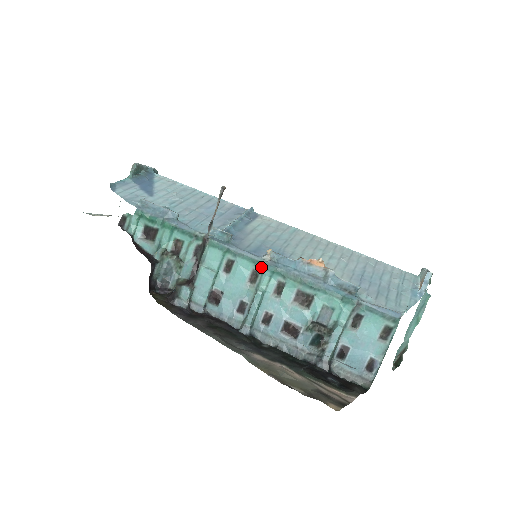
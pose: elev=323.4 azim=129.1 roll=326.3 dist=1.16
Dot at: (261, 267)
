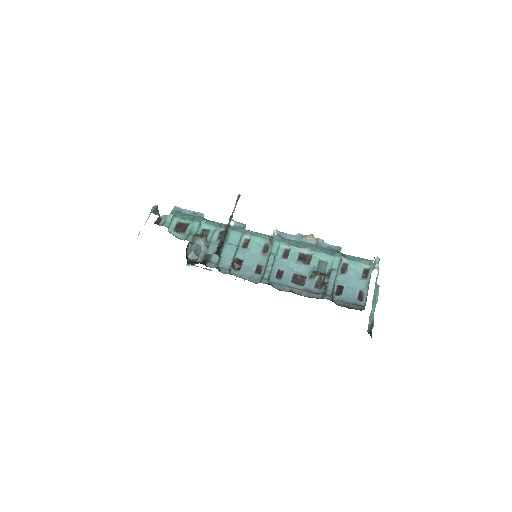
Dot at: (271, 240)
